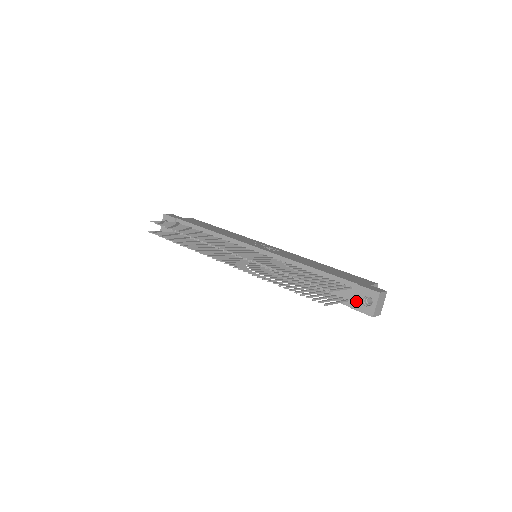
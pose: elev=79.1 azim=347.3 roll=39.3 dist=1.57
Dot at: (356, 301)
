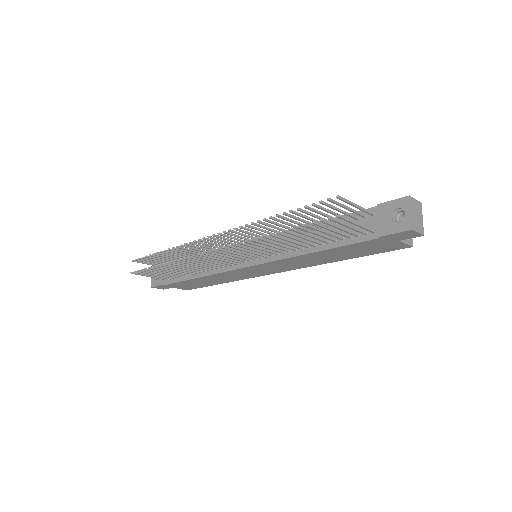
Dot at: (384, 224)
